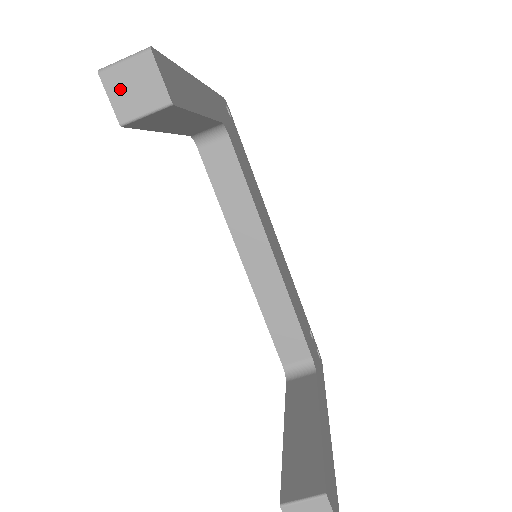
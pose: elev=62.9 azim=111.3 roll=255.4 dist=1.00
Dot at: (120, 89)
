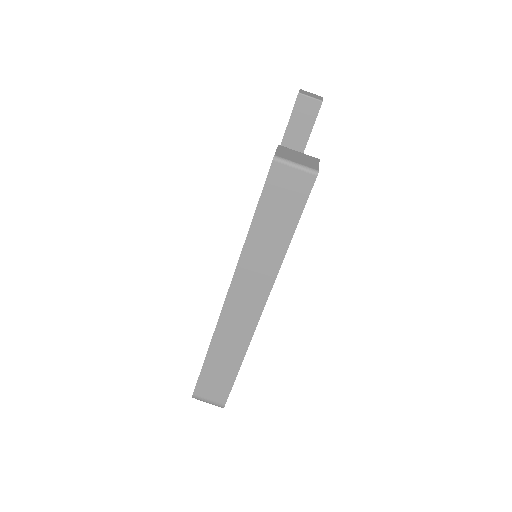
Dot at: (305, 92)
